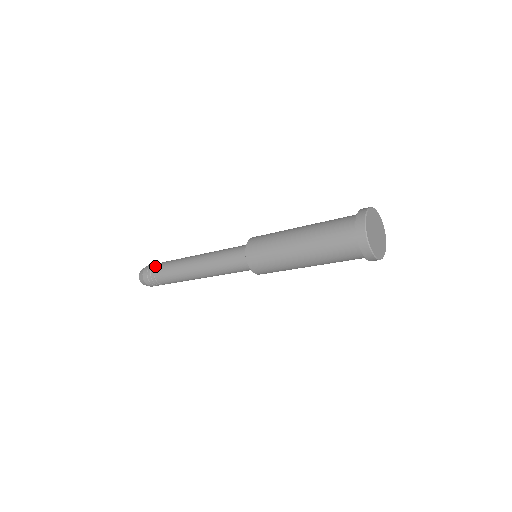
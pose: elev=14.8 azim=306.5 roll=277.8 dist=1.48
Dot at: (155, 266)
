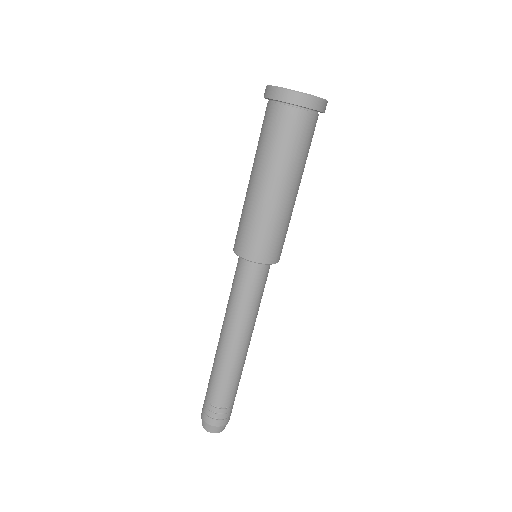
Dot at: occluded
